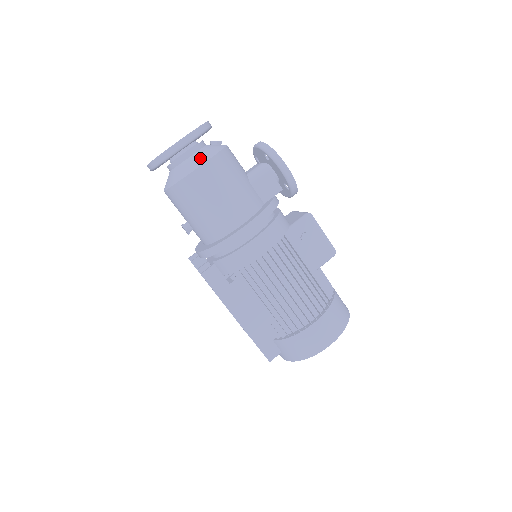
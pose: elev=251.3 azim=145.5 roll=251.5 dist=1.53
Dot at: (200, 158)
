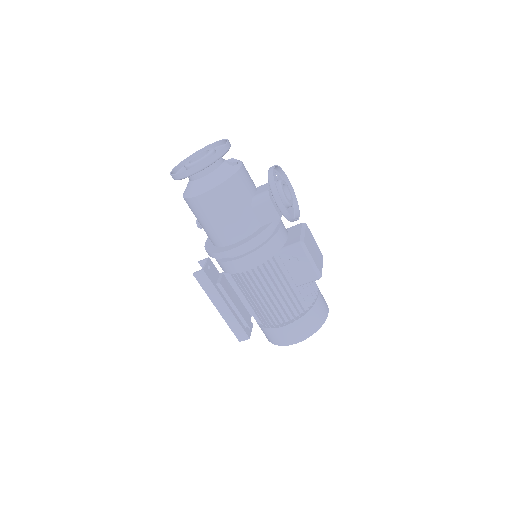
Dot at: (206, 184)
